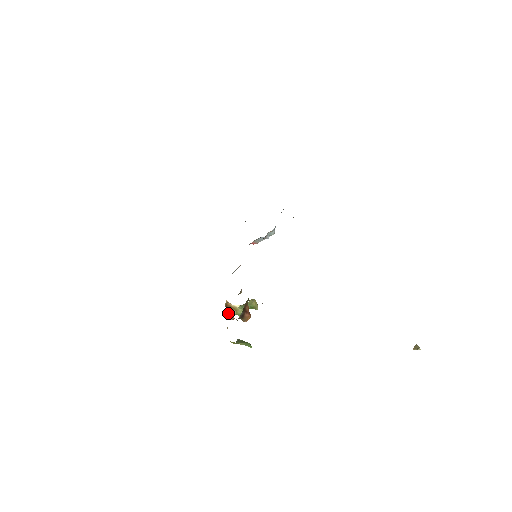
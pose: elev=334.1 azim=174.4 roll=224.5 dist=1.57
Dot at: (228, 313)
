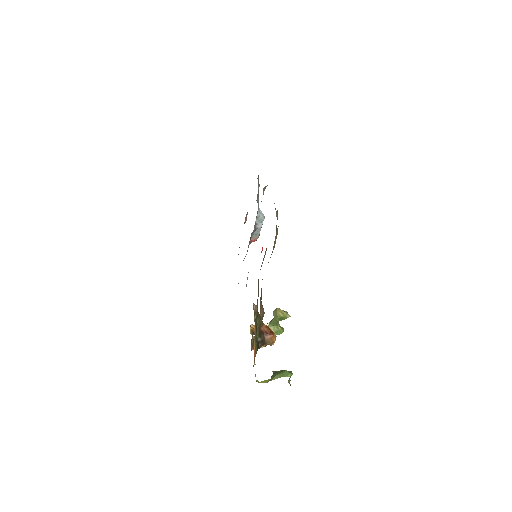
Dot at: (253, 343)
